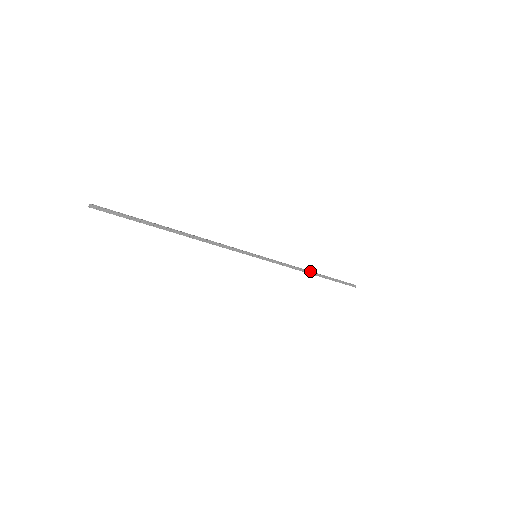
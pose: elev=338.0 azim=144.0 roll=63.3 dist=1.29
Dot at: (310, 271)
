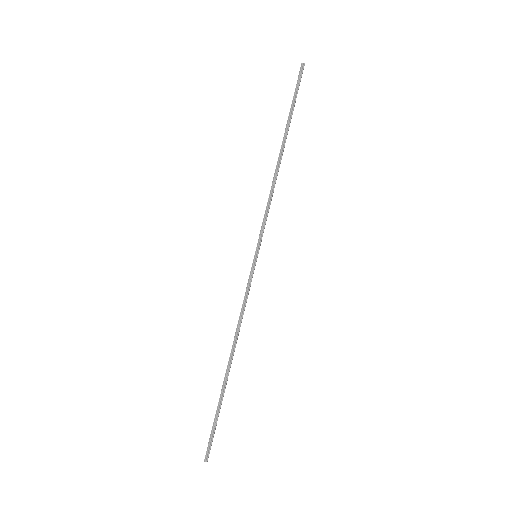
Dot at: (280, 162)
